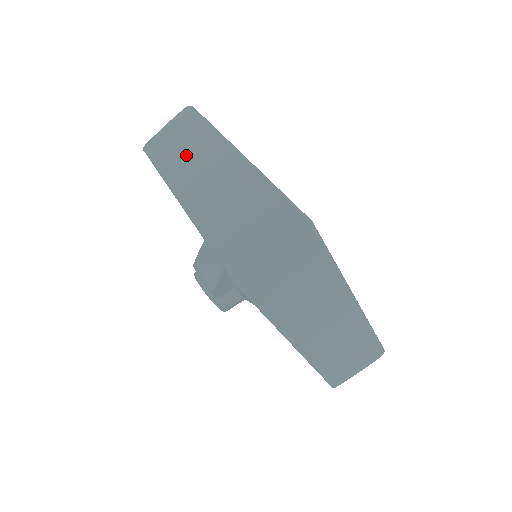
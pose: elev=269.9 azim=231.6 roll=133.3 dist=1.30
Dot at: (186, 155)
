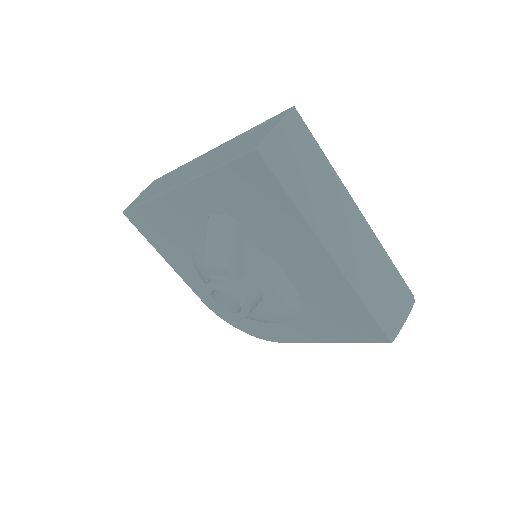
Dot at: (167, 182)
